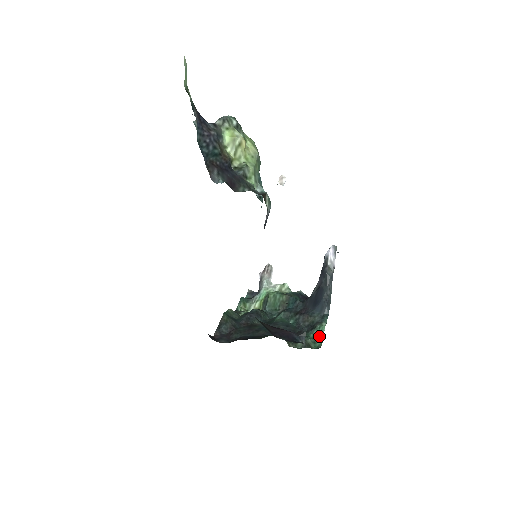
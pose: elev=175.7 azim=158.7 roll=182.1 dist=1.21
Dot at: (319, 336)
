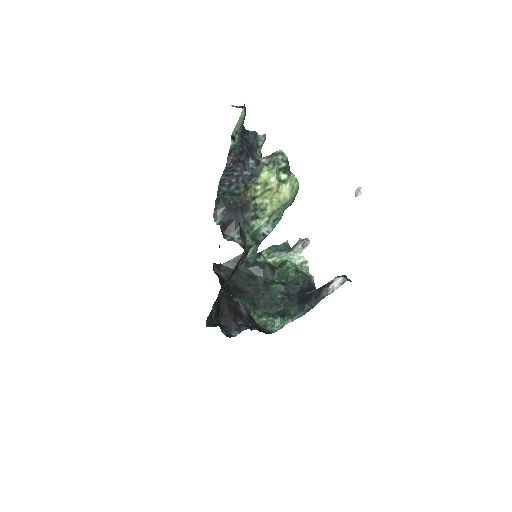
Dot at: (281, 324)
